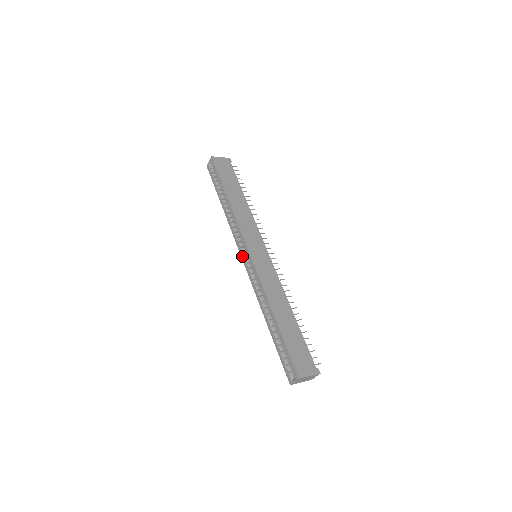
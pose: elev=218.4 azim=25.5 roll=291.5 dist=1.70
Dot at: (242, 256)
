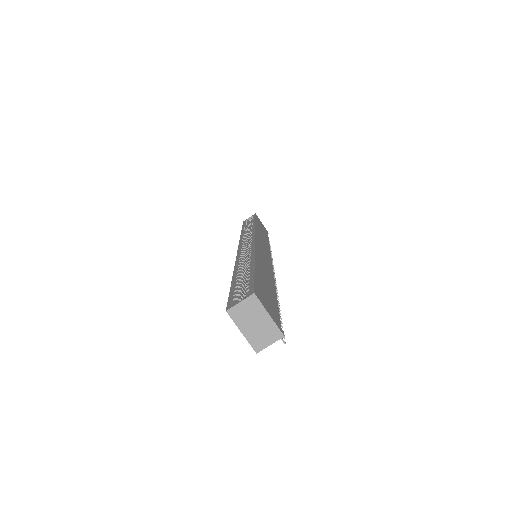
Dot at: (241, 245)
